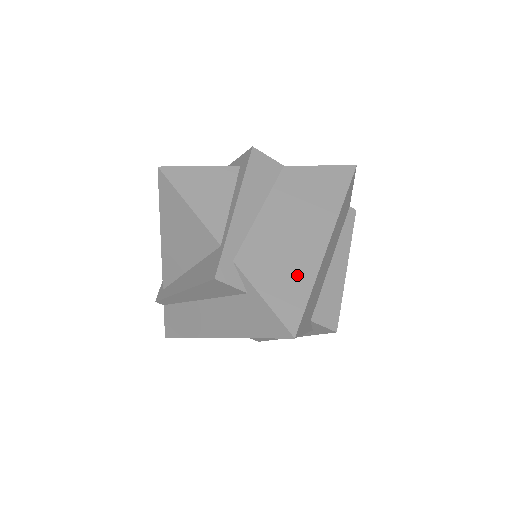
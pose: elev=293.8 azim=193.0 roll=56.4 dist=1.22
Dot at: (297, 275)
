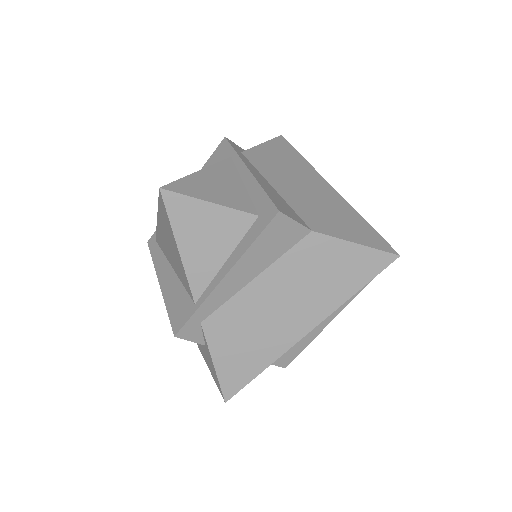
Dot at: (257, 354)
